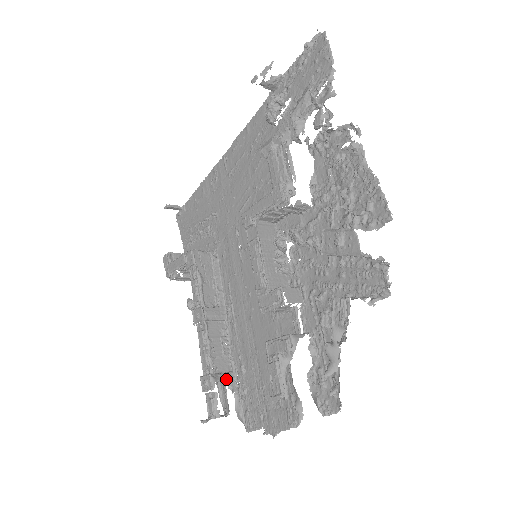
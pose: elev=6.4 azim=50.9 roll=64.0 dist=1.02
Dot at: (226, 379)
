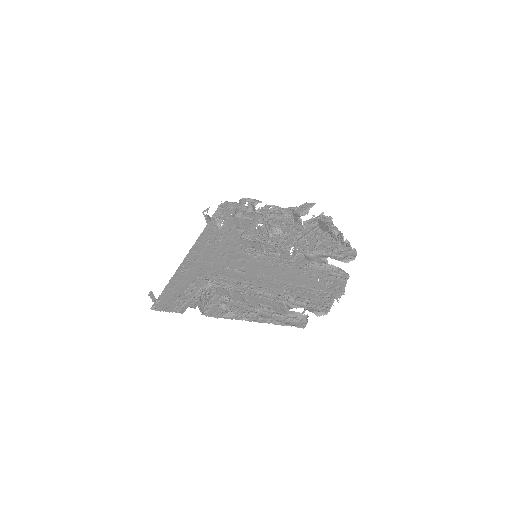
Dot at: occluded
